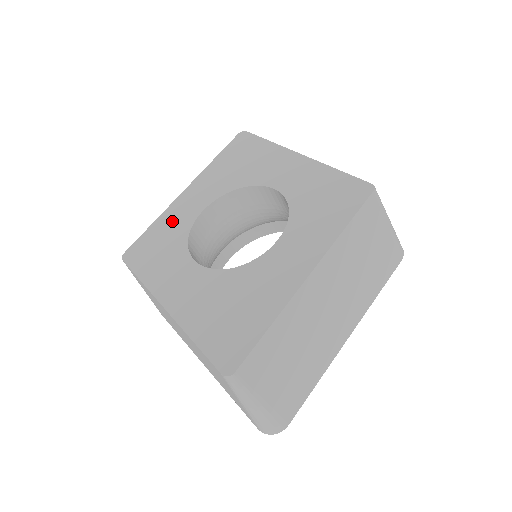
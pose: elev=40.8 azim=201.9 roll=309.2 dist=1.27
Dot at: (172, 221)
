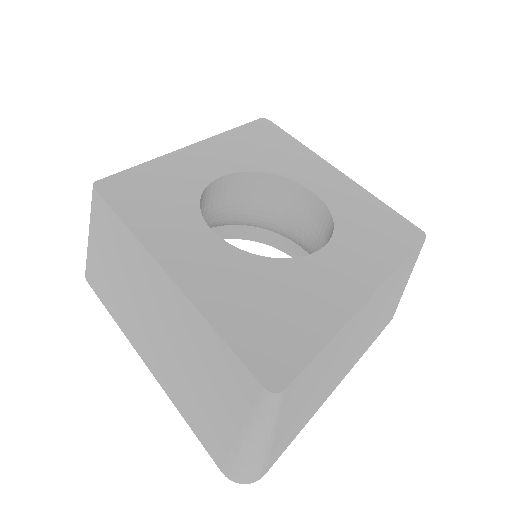
Dot at: (175, 171)
